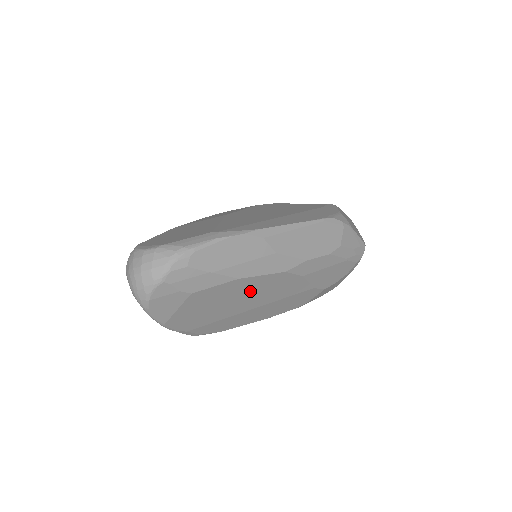
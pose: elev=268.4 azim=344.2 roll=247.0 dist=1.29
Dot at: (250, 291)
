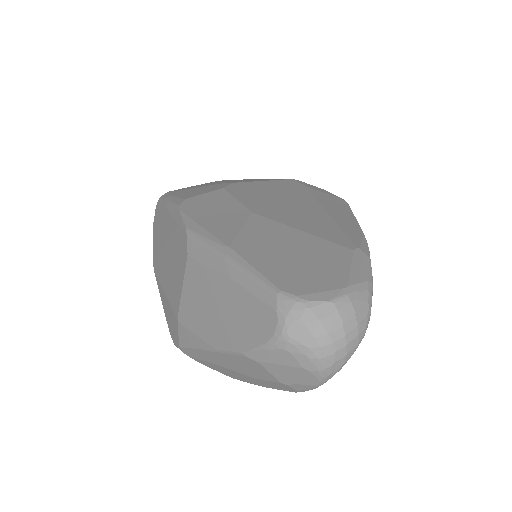
Dot at: occluded
